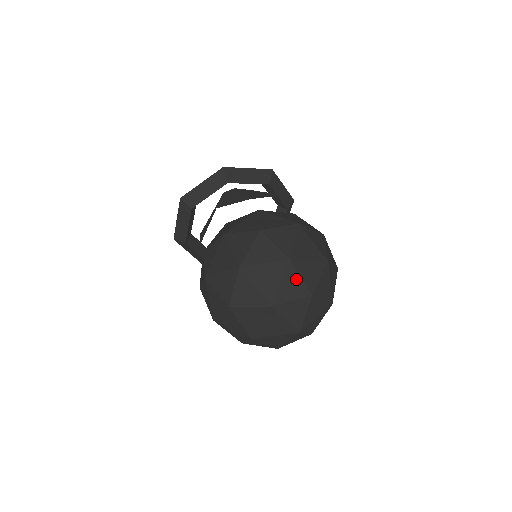
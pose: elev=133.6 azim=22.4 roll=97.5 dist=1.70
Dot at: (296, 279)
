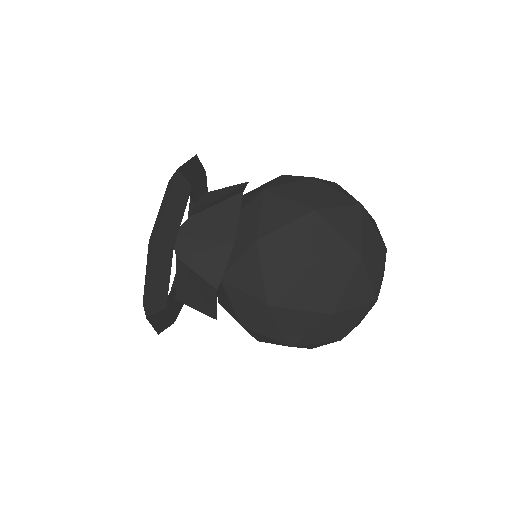
Dot at: (373, 259)
